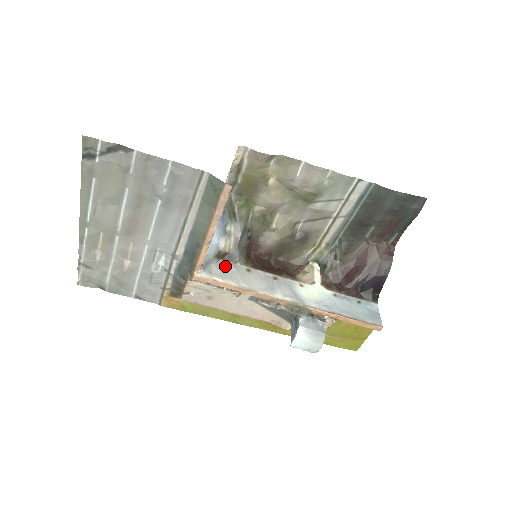
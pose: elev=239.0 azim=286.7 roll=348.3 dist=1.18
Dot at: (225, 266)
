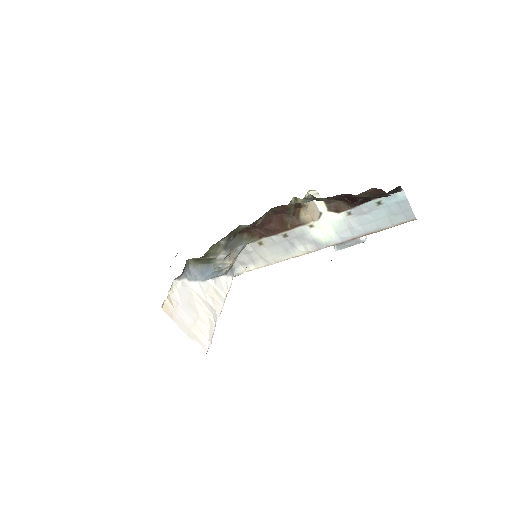
Dot at: (243, 253)
